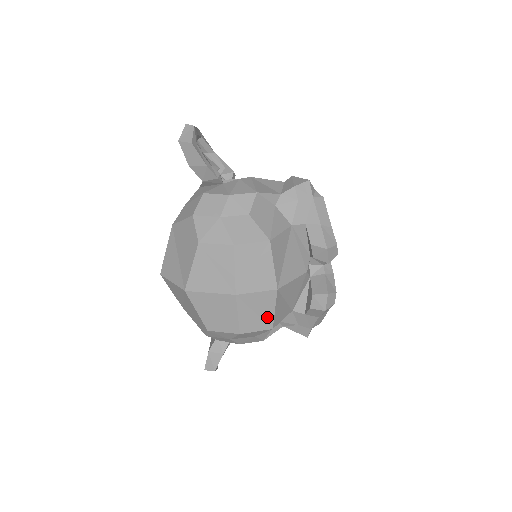
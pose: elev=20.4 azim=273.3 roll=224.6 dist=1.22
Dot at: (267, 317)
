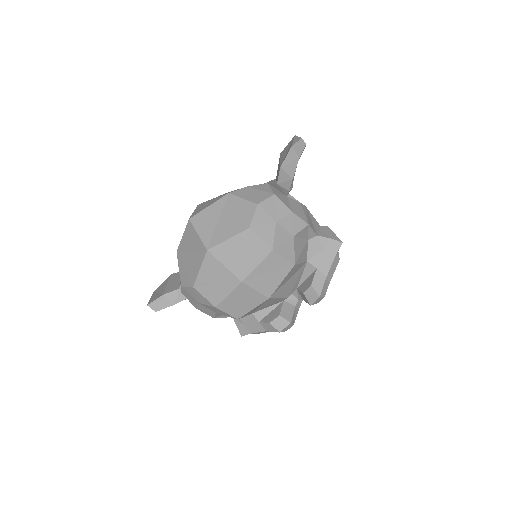
Dot at: (243, 310)
